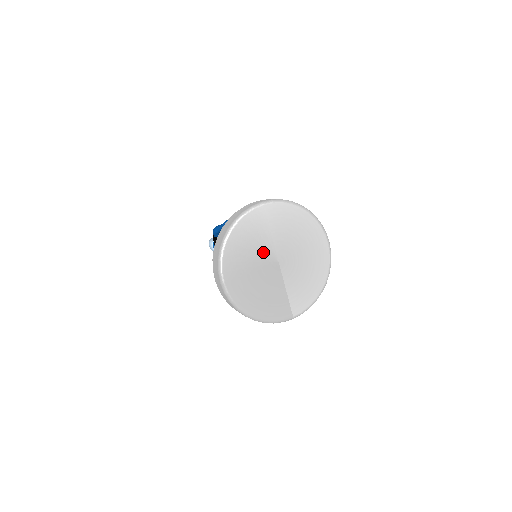
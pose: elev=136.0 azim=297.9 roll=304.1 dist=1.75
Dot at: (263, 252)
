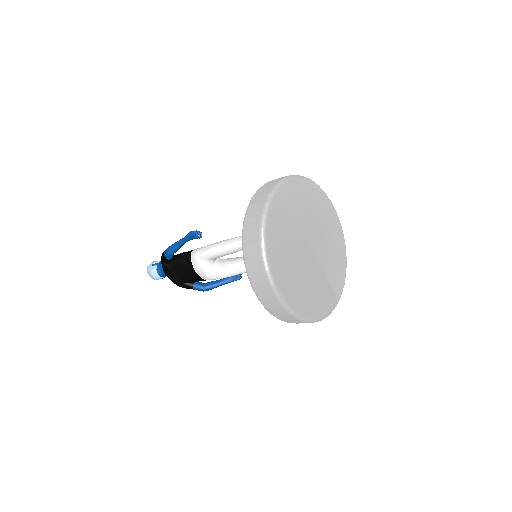
Dot at: (296, 242)
